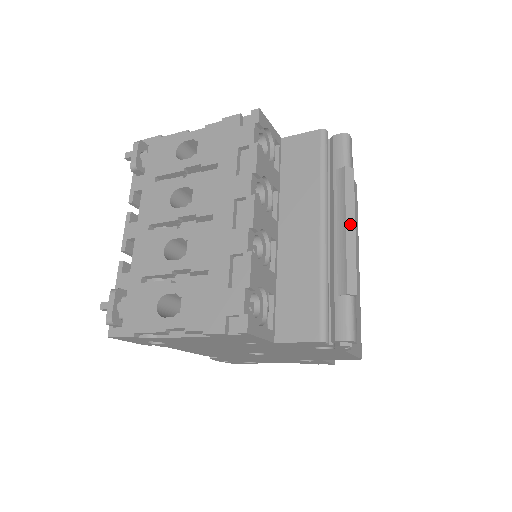
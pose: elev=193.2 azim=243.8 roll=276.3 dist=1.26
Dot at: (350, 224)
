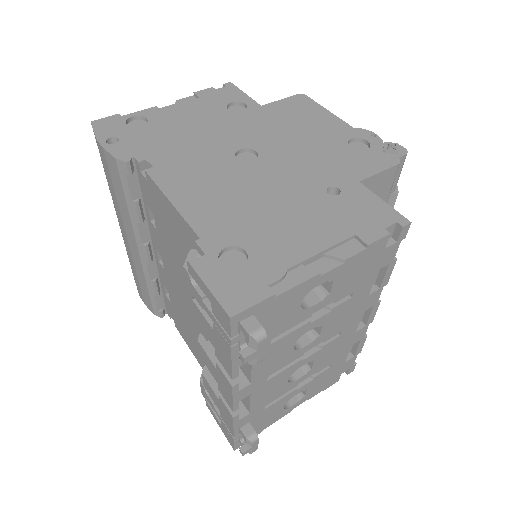
Dot at: occluded
